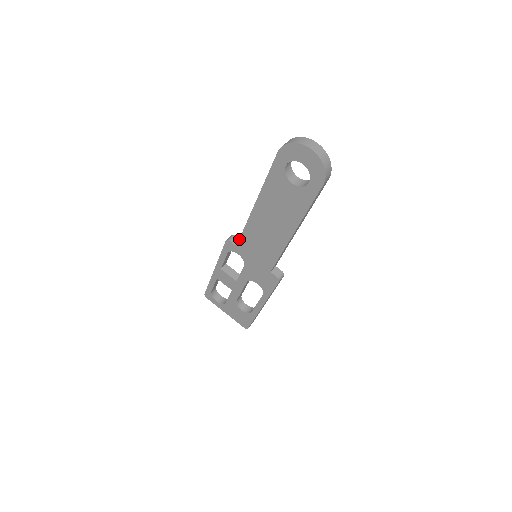
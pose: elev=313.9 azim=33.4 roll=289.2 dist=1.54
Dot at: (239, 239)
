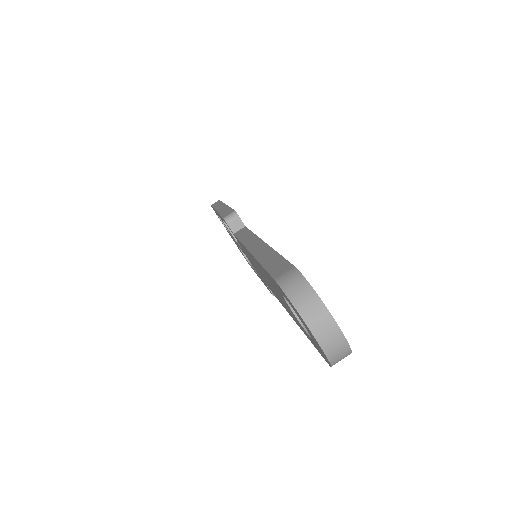
Dot at: (236, 236)
